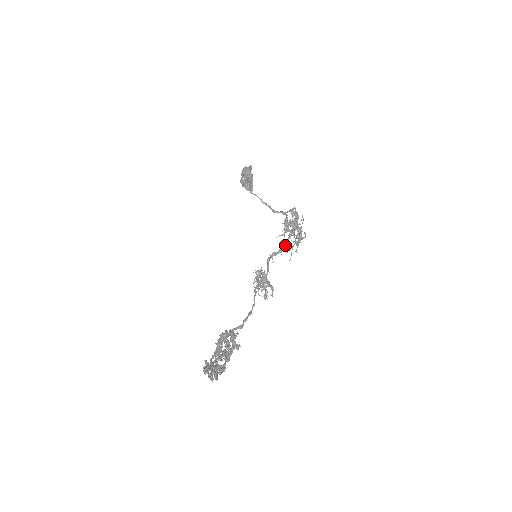
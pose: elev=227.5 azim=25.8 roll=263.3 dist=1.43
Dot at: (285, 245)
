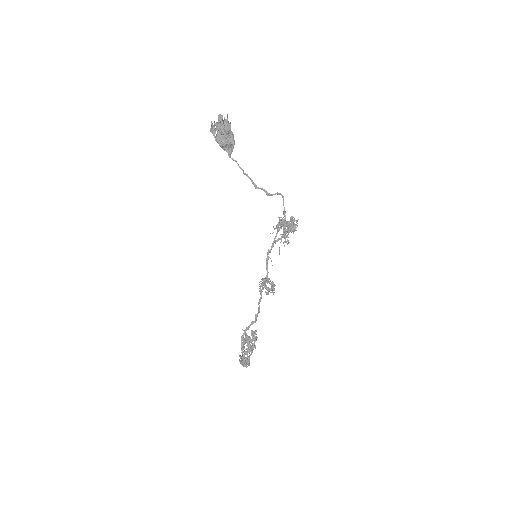
Dot at: occluded
